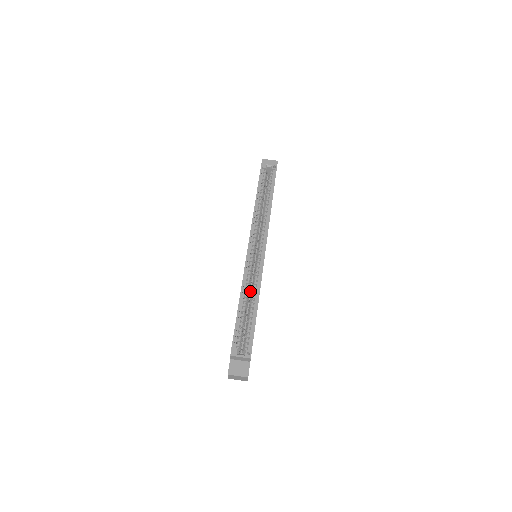
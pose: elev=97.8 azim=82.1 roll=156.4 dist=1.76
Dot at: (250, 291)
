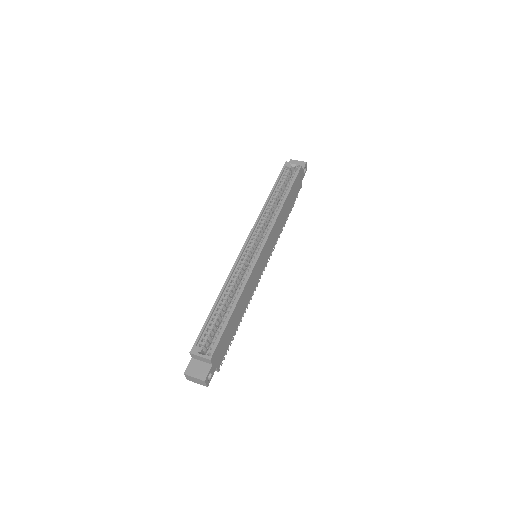
Dot at: occluded
